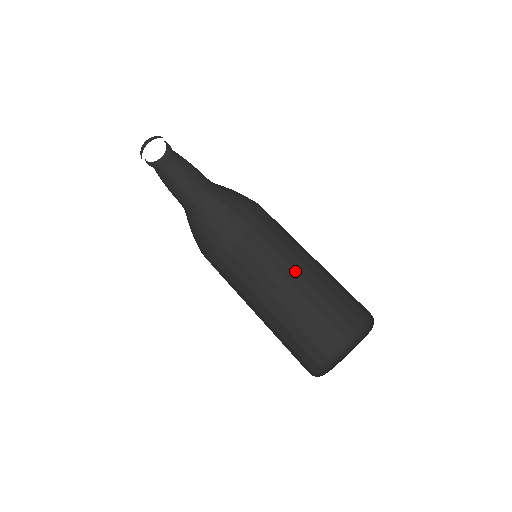
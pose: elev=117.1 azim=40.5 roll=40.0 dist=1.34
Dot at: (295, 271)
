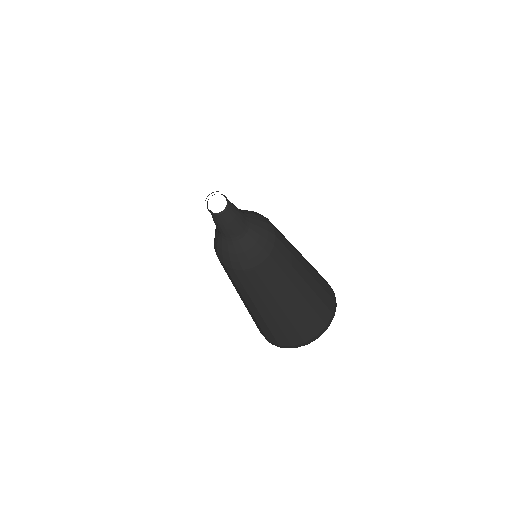
Dot at: (298, 262)
